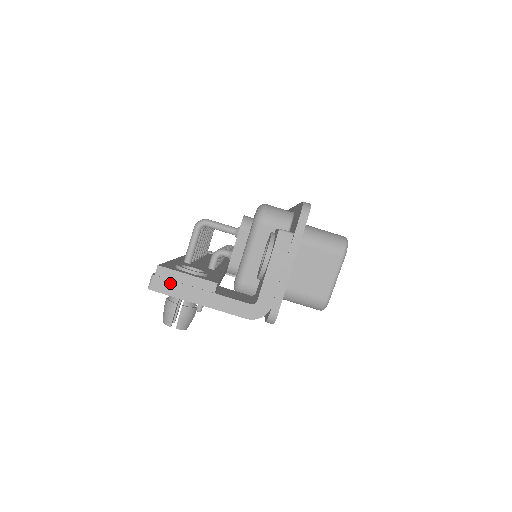
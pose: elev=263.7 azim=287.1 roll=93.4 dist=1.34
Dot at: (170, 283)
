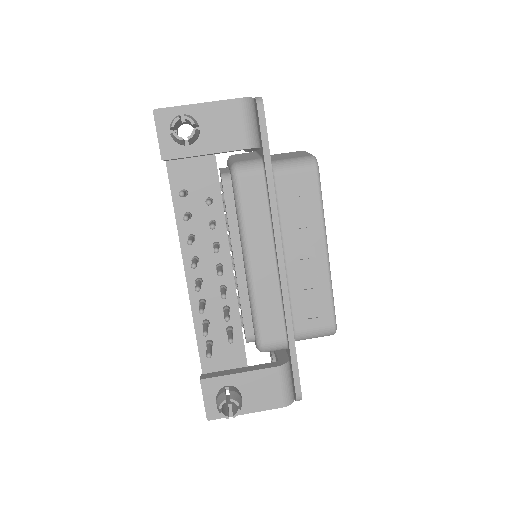
Dot at: occluded
